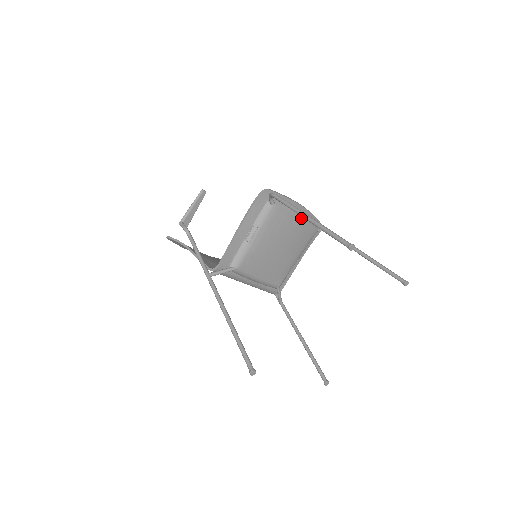
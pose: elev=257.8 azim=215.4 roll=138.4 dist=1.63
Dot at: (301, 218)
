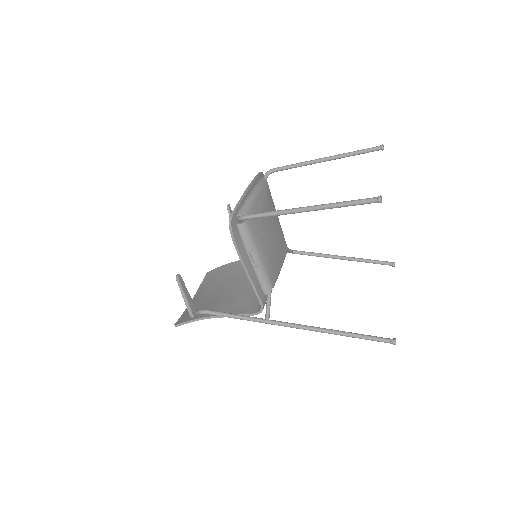
Dot at: (259, 195)
